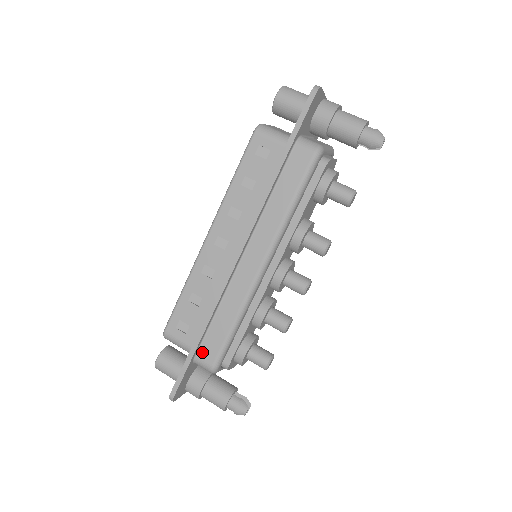
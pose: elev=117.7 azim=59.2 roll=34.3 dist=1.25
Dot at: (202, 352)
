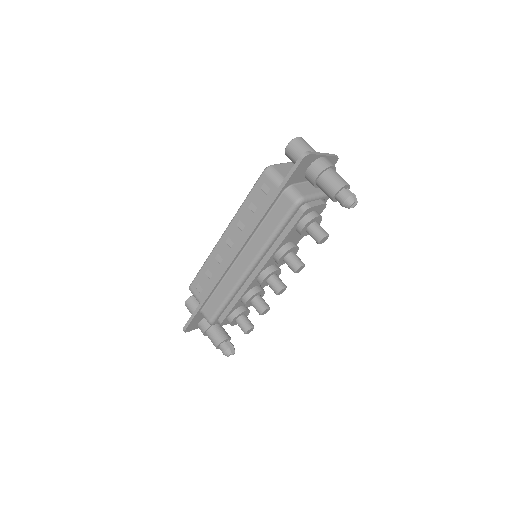
Dot at: (205, 309)
